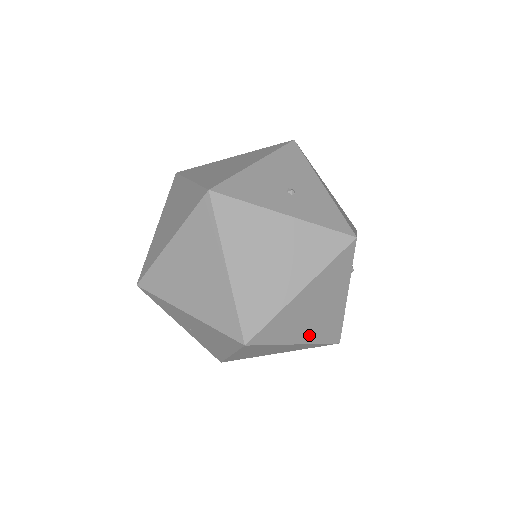
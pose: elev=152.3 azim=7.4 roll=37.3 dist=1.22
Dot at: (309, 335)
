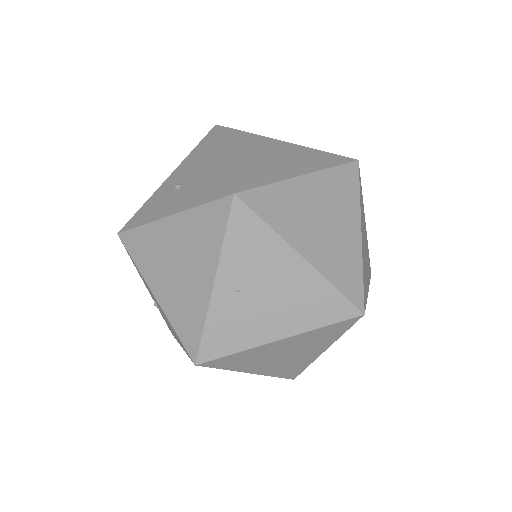
Dot at: occluded
